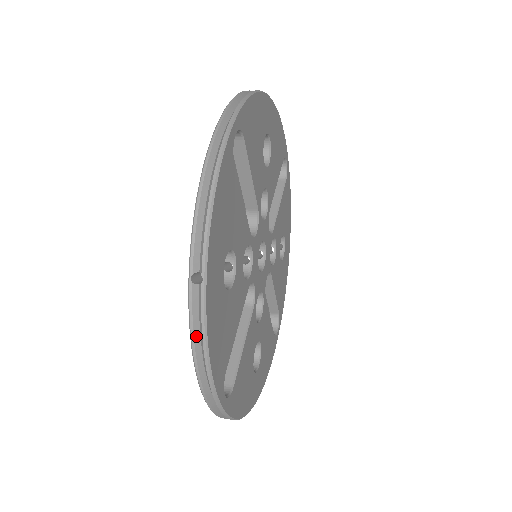
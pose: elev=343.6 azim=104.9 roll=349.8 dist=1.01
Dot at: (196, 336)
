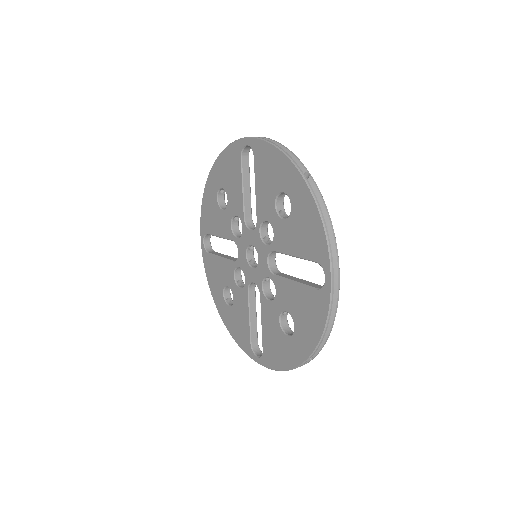
Dot at: occluded
